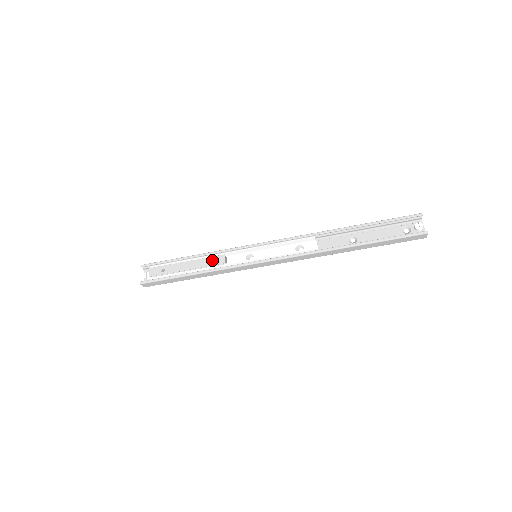
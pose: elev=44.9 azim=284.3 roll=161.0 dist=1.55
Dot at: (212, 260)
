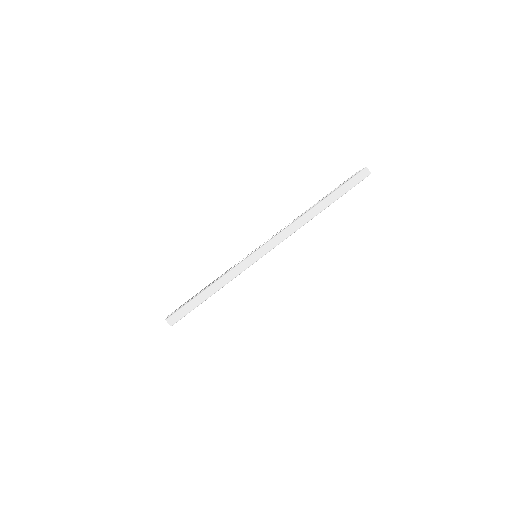
Dot at: occluded
